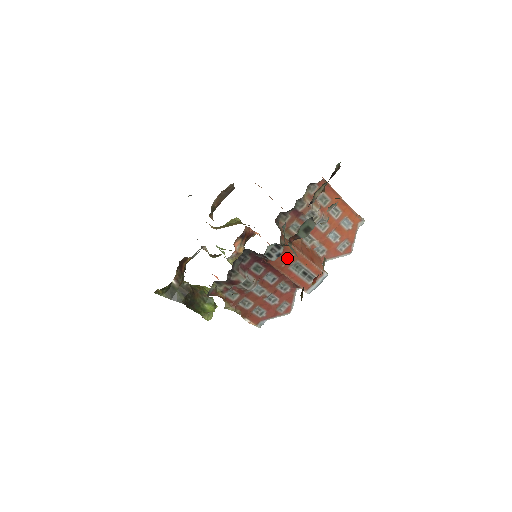
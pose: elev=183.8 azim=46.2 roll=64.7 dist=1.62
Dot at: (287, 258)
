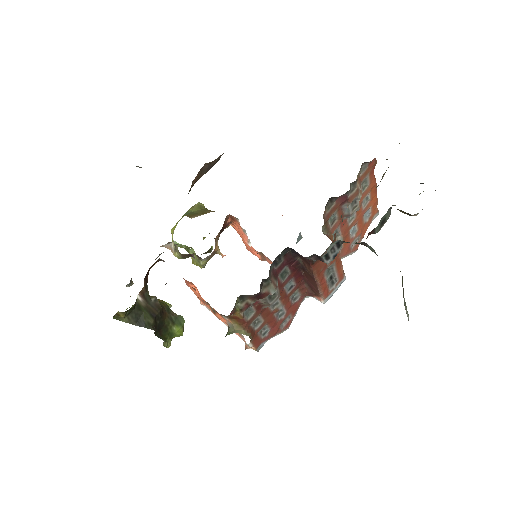
Dot at: occluded
